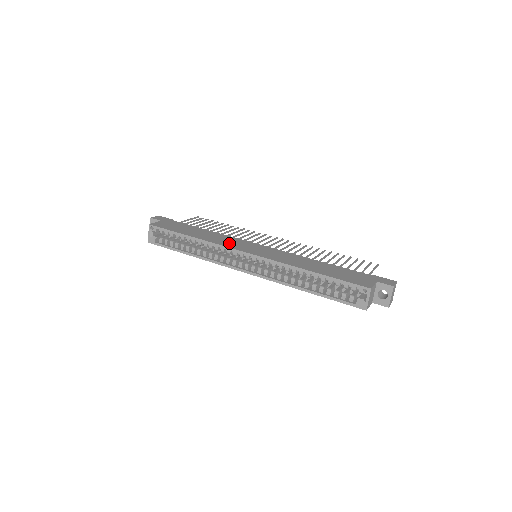
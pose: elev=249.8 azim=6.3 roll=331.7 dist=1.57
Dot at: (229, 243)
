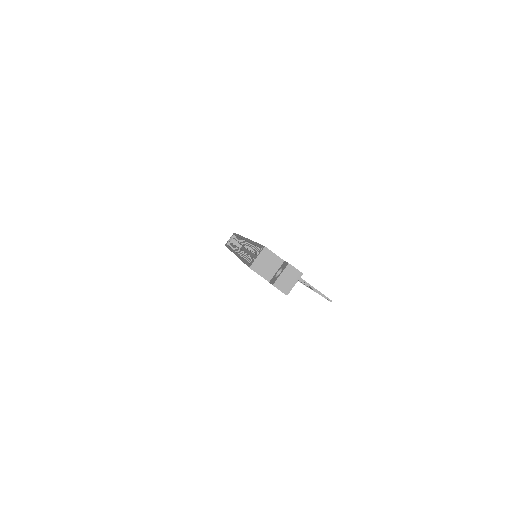
Dot at: occluded
